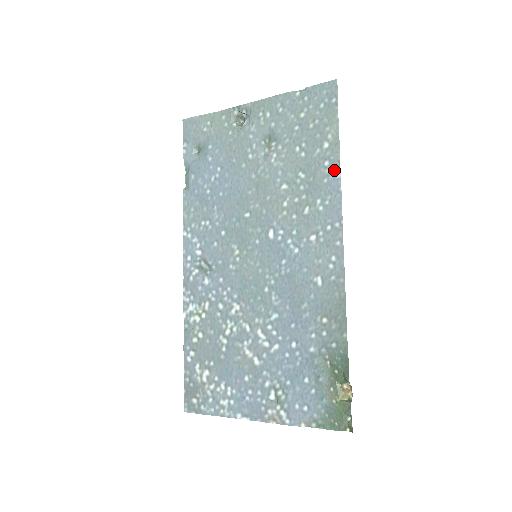
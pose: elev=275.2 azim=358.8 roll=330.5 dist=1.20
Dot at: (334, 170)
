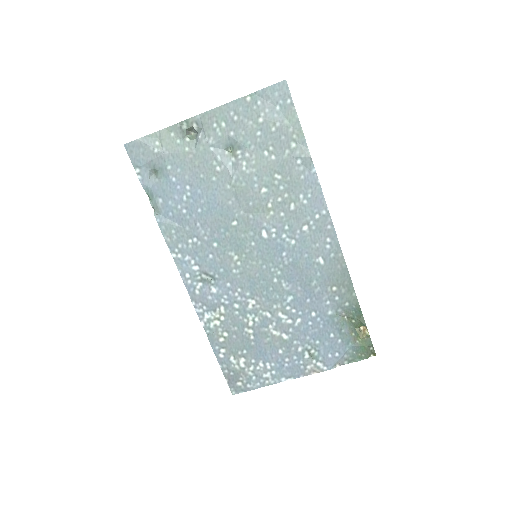
Dot at: (308, 166)
